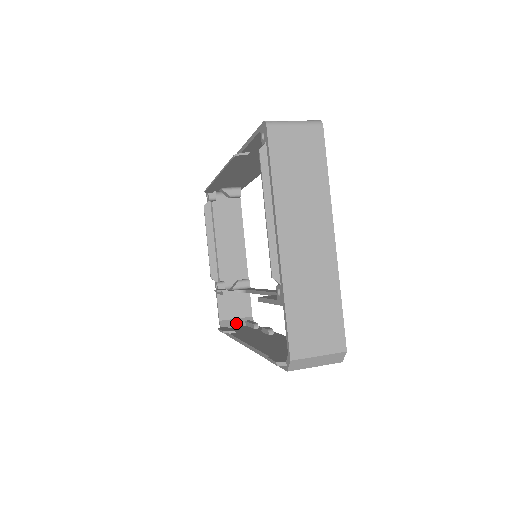
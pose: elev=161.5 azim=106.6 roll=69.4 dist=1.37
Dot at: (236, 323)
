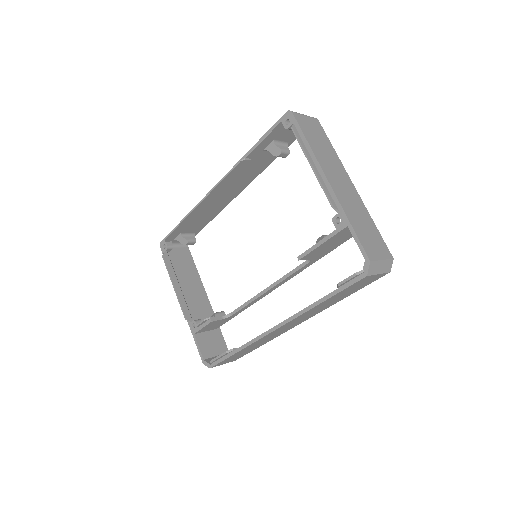
Dot at: occluded
